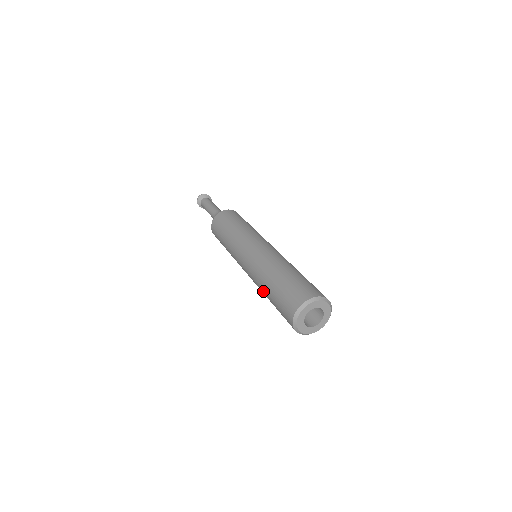
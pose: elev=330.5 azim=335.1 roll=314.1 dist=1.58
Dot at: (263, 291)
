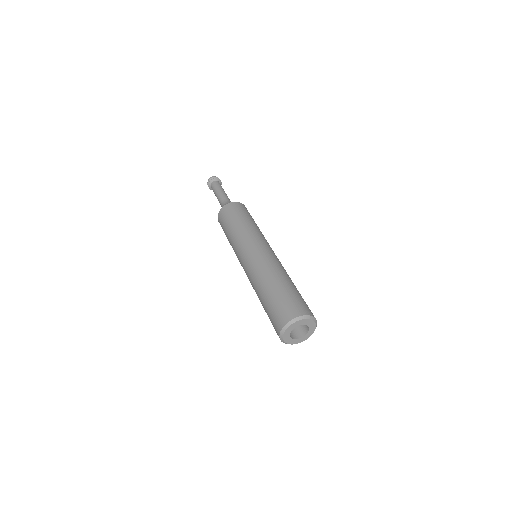
Dot at: occluded
